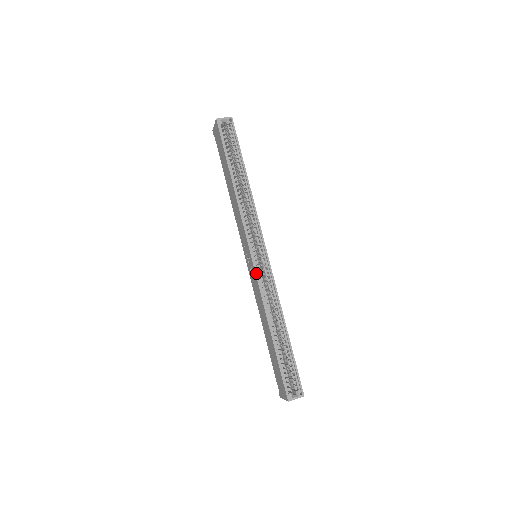
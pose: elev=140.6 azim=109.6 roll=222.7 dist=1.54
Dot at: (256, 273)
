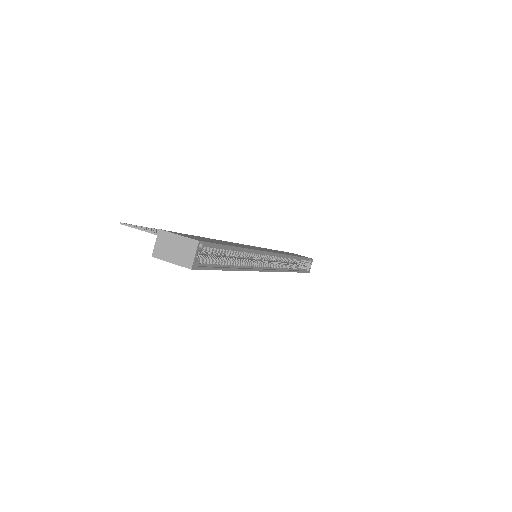
Dot at: (277, 271)
